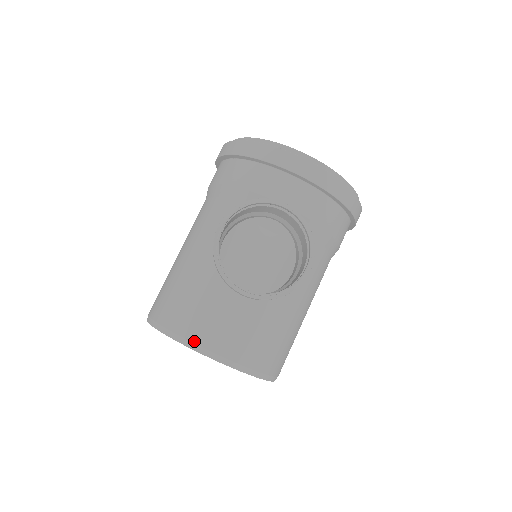
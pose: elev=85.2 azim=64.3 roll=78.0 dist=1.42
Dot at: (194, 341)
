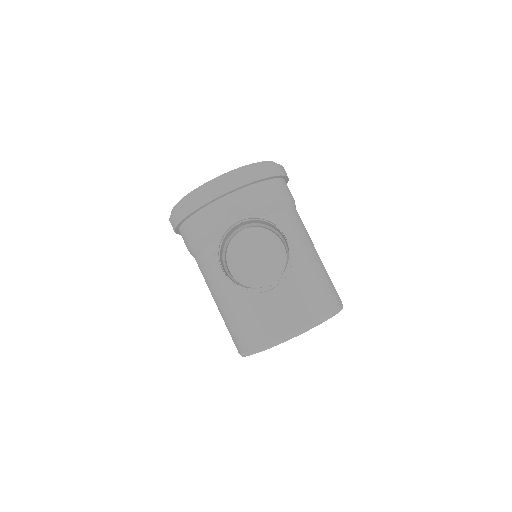
Dot at: (276, 339)
